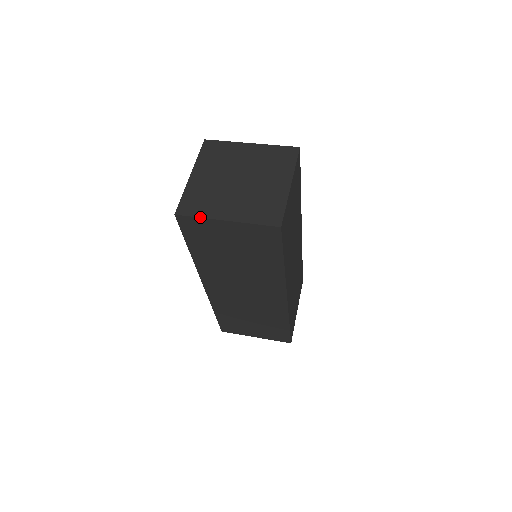
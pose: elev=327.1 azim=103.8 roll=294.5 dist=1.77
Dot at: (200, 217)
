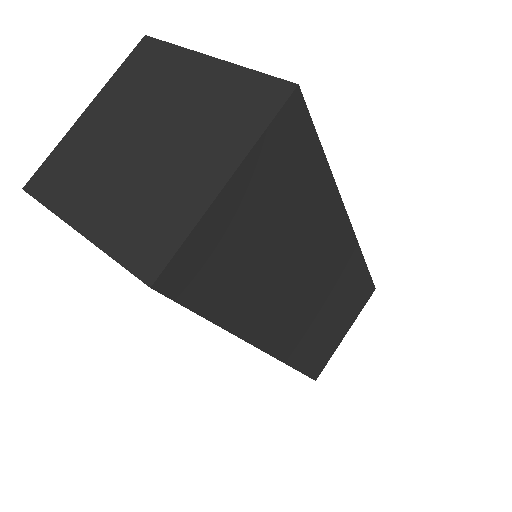
Dot at: (48, 208)
